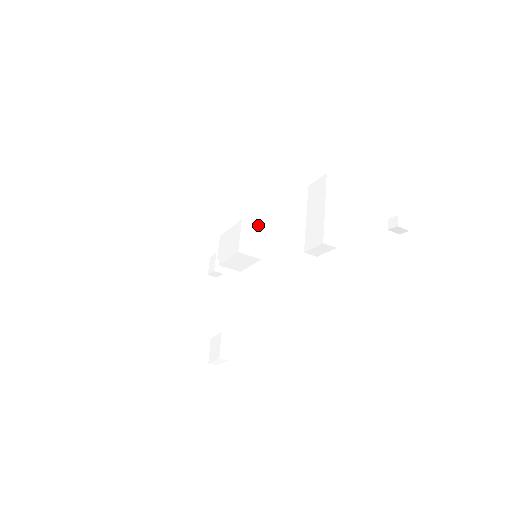
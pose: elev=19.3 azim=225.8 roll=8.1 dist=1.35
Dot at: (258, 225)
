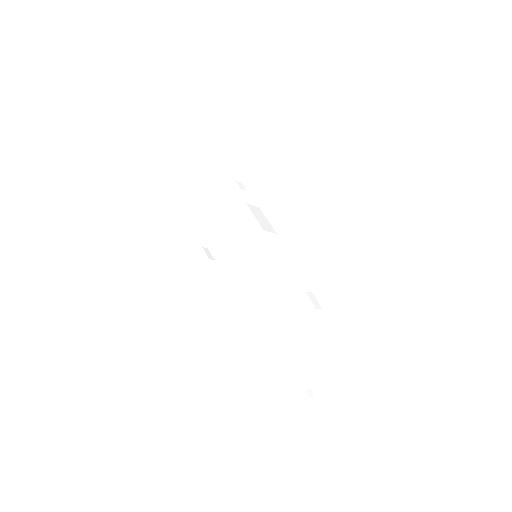
Dot at: (273, 233)
